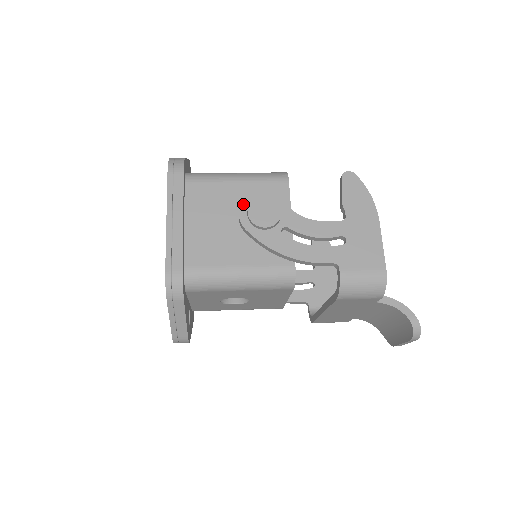
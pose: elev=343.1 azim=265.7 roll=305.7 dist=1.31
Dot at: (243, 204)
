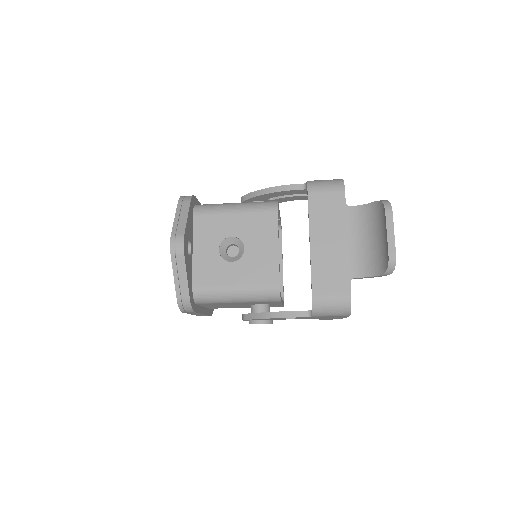
Dot at: occluded
